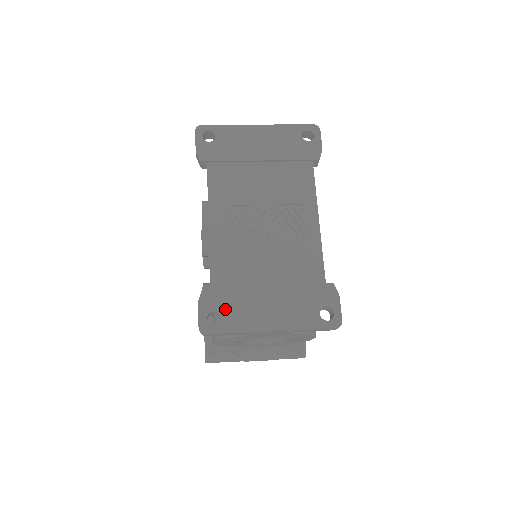
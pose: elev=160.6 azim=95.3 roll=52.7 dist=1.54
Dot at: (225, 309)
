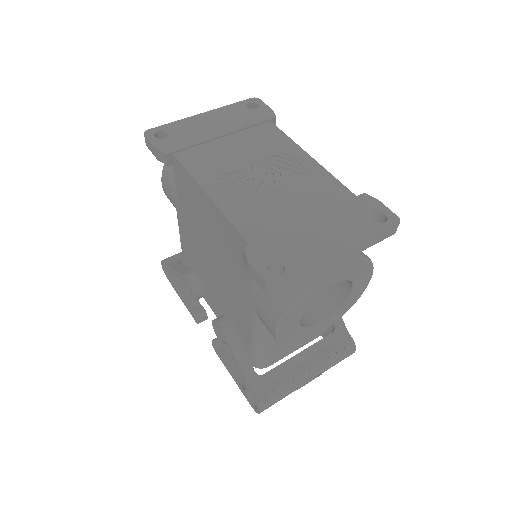
Dot at: (281, 255)
